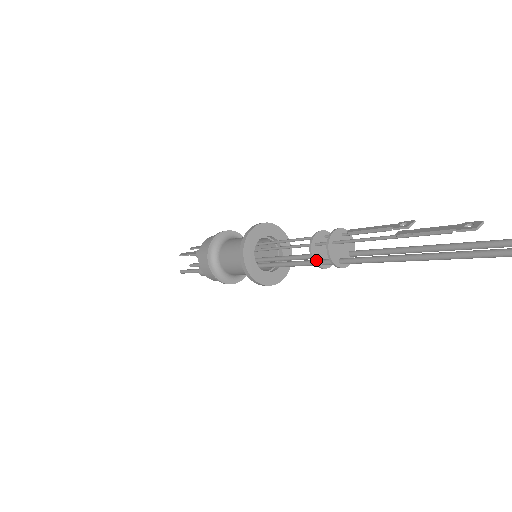
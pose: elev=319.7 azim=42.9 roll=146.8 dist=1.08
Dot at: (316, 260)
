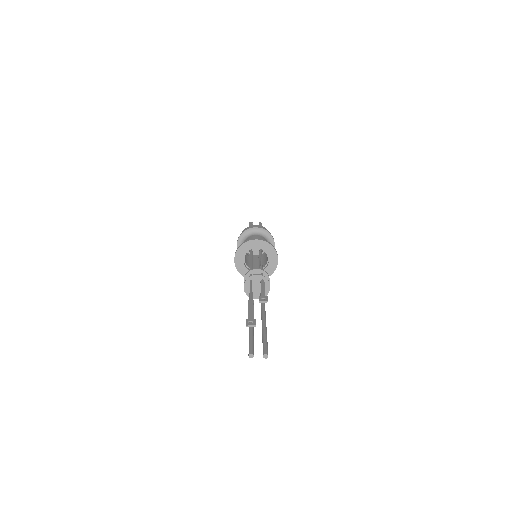
Dot at: occluded
